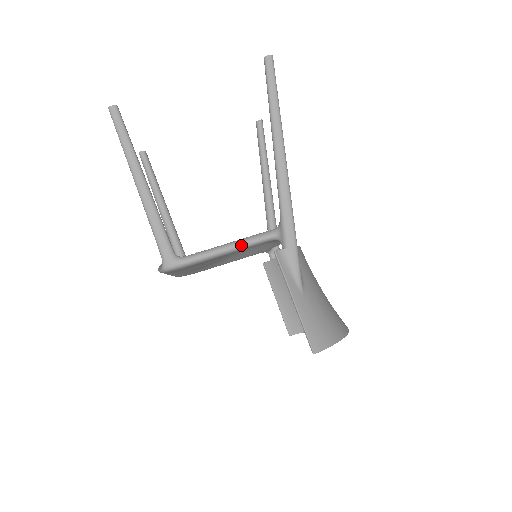
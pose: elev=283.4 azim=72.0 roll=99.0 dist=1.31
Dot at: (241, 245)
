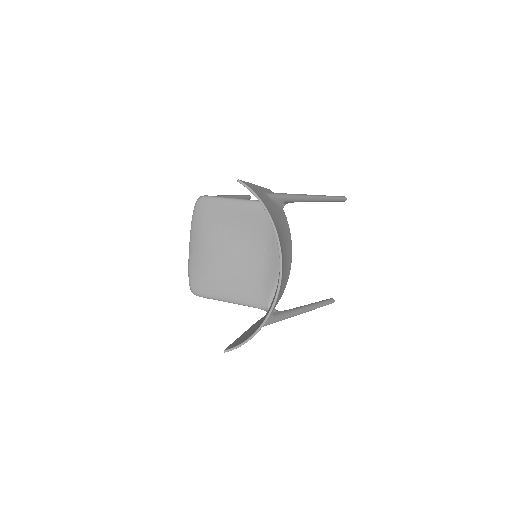
Dot at: (252, 200)
